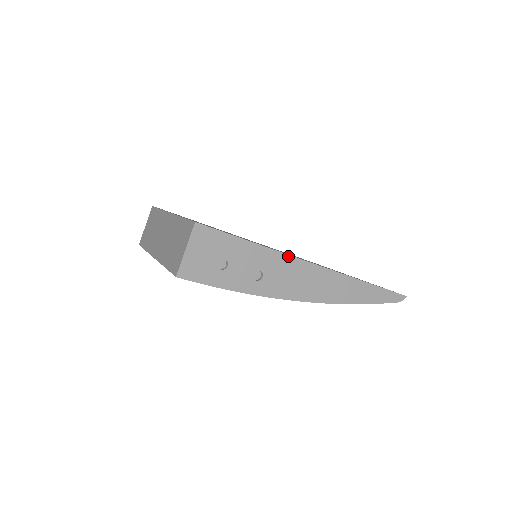
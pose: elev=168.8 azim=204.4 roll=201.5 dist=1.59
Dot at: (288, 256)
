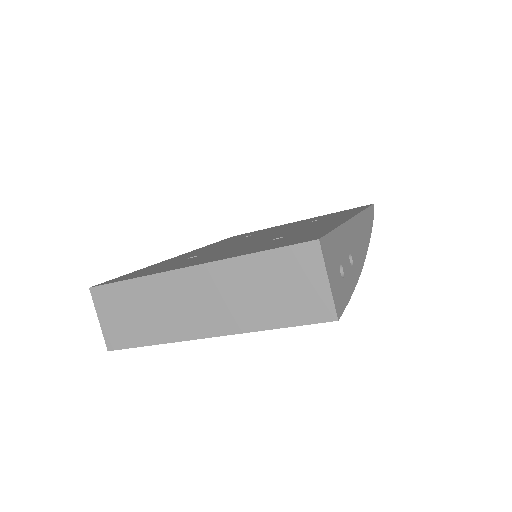
Dot at: (348, 222)
